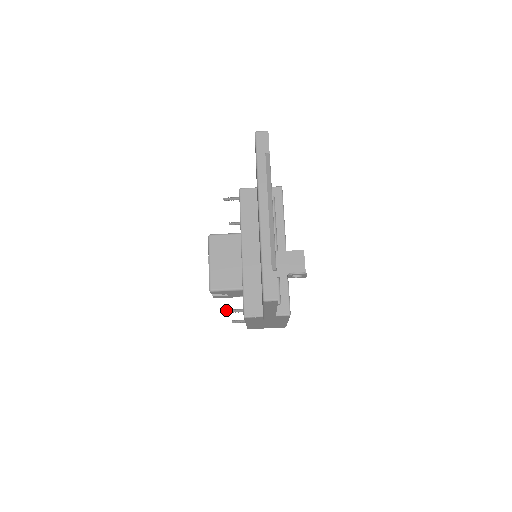
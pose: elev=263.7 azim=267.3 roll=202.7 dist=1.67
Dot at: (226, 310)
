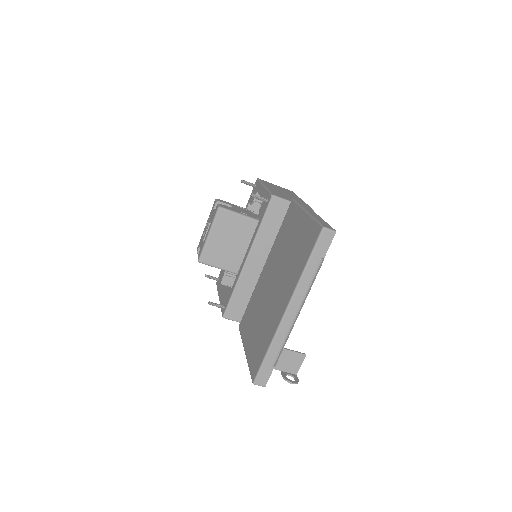
Dot at: (209, 303)
